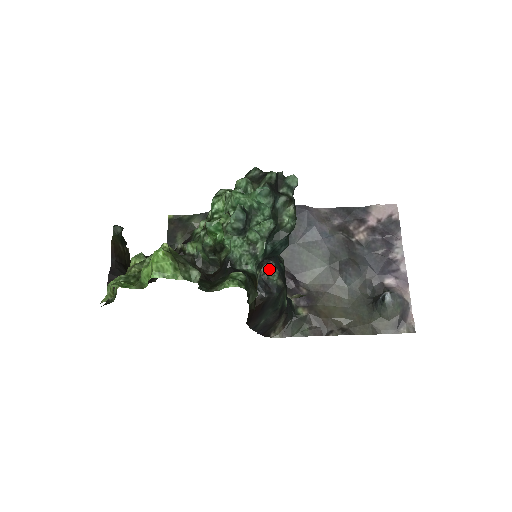
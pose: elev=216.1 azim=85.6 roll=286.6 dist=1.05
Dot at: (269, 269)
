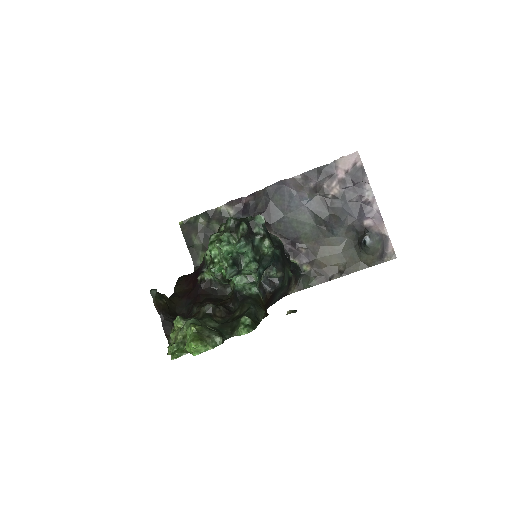
Dot at: (268, 270)
